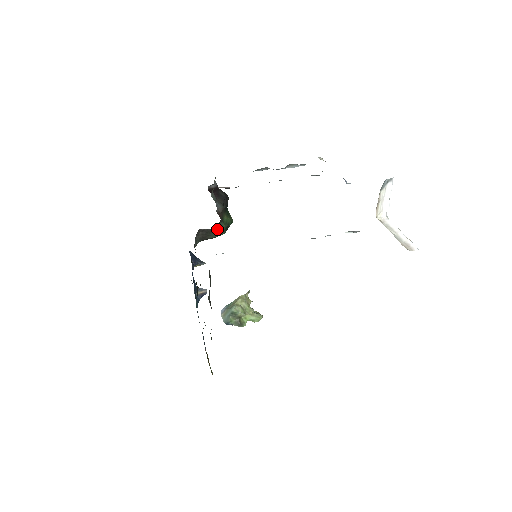
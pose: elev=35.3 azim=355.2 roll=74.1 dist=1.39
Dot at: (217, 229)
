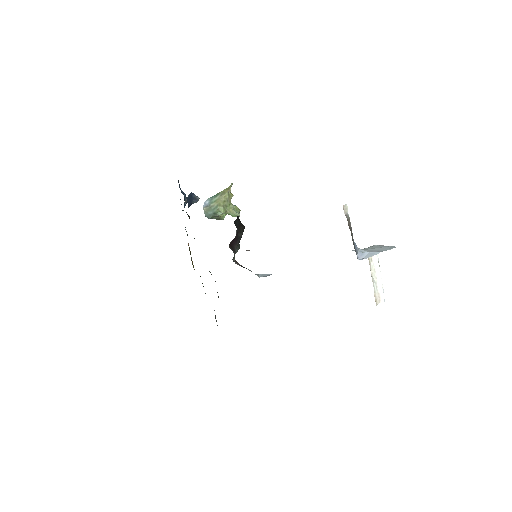
Dot at: occluded
